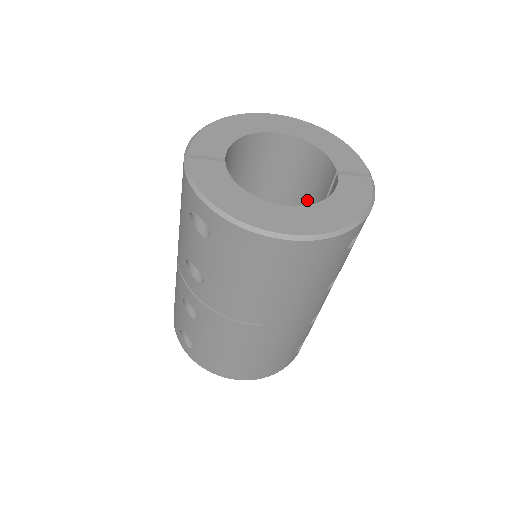
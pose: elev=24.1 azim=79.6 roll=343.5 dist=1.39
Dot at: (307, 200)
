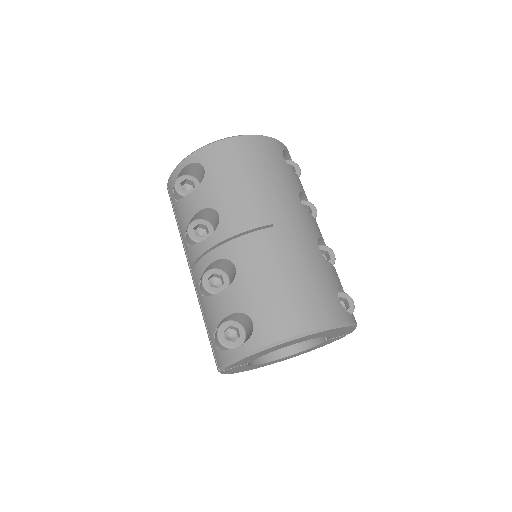
Dot at: occluded
